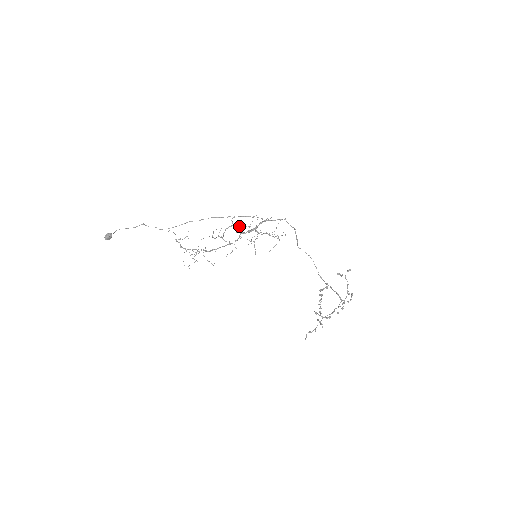
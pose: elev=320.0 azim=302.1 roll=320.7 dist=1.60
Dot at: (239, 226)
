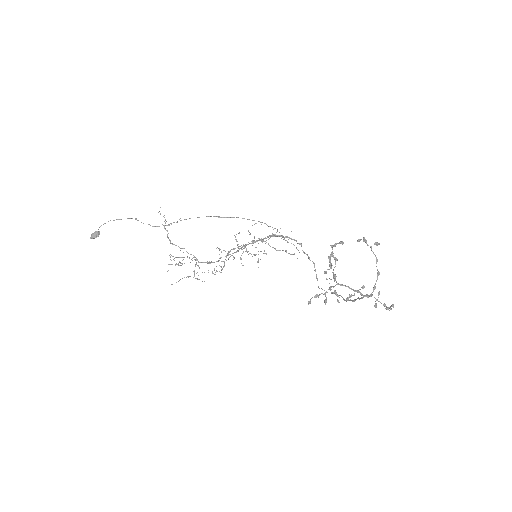
Dot at: (244, 247)
